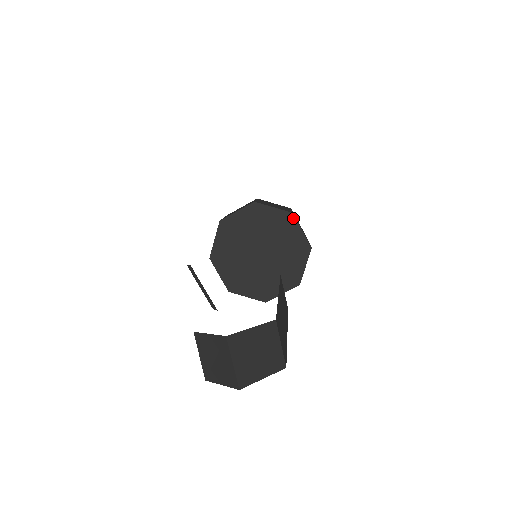
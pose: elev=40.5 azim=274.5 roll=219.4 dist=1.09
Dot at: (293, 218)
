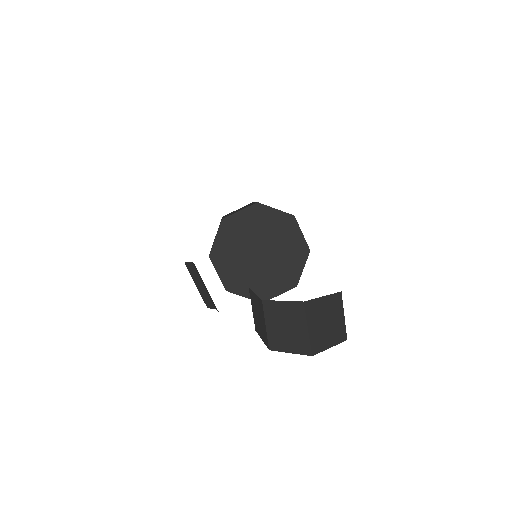
Dot at: (294, 221)
